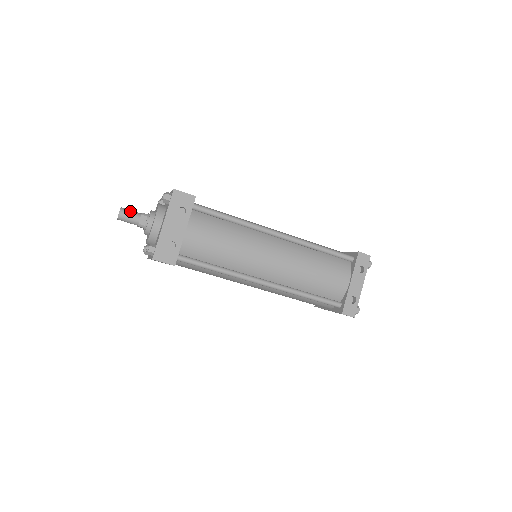
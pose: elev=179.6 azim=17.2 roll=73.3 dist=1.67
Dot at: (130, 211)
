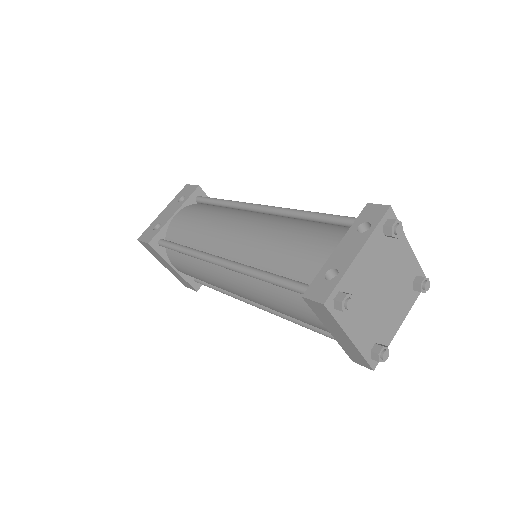
Dot at: occluded
